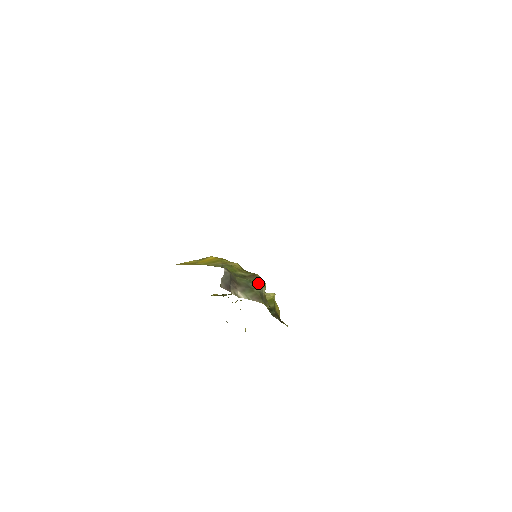
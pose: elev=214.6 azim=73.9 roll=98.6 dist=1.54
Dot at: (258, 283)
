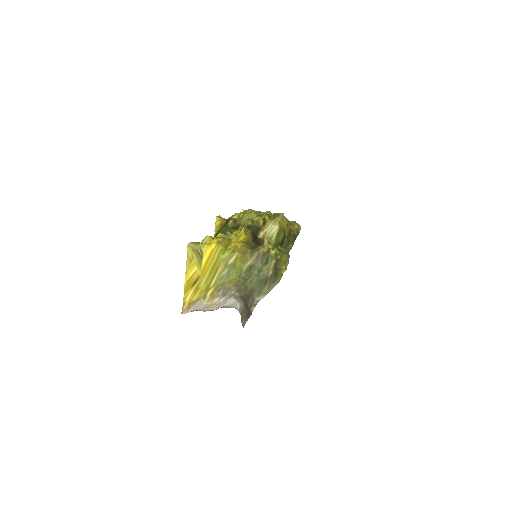
Dot at: (267, 263)
